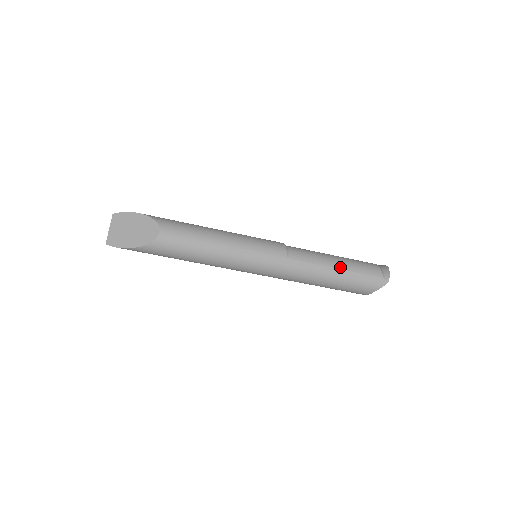
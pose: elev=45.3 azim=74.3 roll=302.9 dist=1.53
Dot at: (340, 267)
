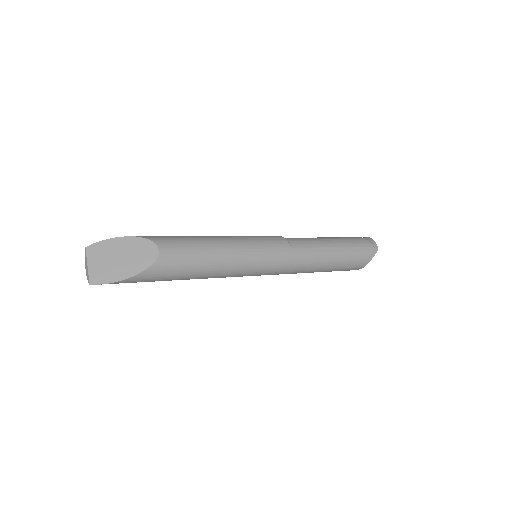
Dot at: (337, 245)
